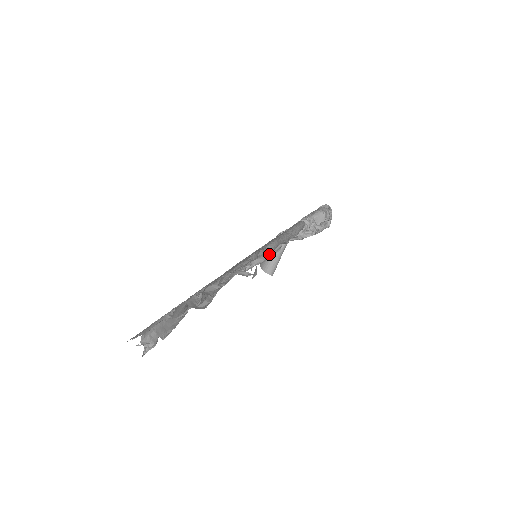
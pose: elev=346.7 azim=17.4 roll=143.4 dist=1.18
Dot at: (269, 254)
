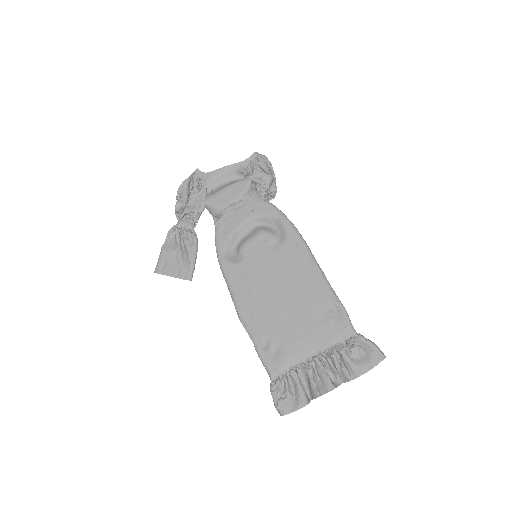
Dot at: (351, 325)
